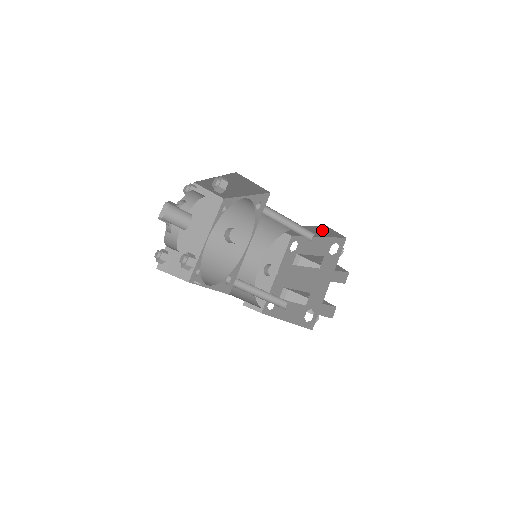
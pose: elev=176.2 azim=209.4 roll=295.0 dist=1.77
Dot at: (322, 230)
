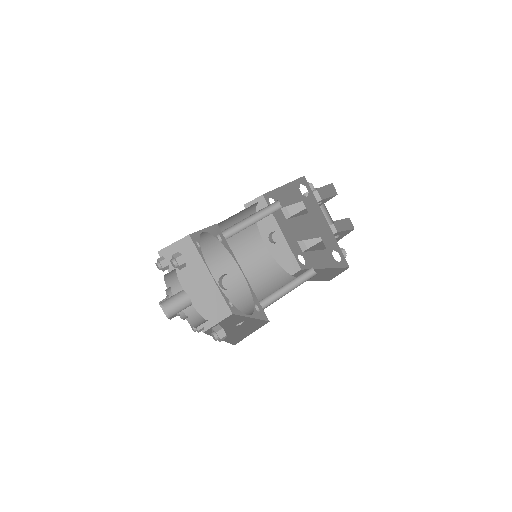
Dot at: occluded
